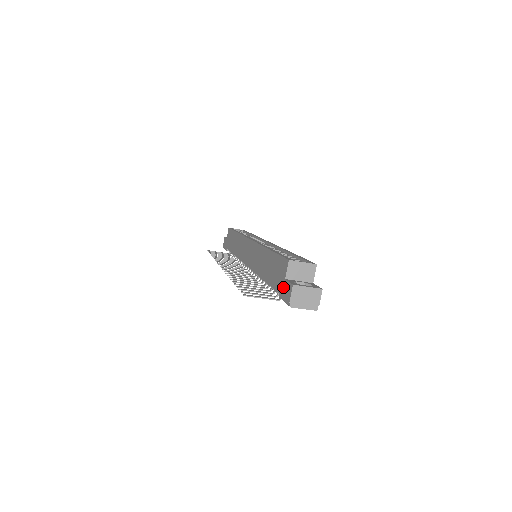
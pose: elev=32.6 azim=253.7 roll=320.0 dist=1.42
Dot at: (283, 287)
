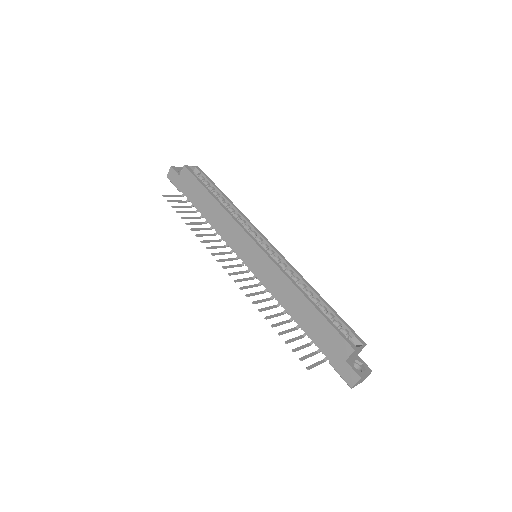
Dot at: (341, 365)
